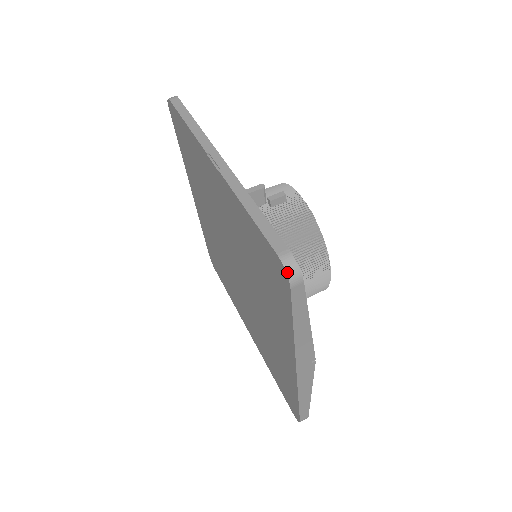
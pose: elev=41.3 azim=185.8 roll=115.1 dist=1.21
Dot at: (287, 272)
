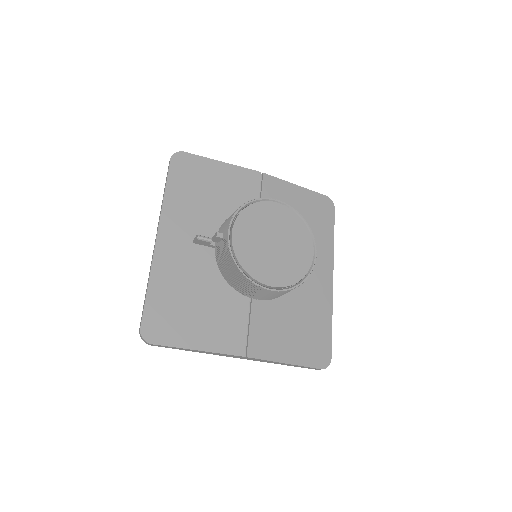
Dot at: occluded
